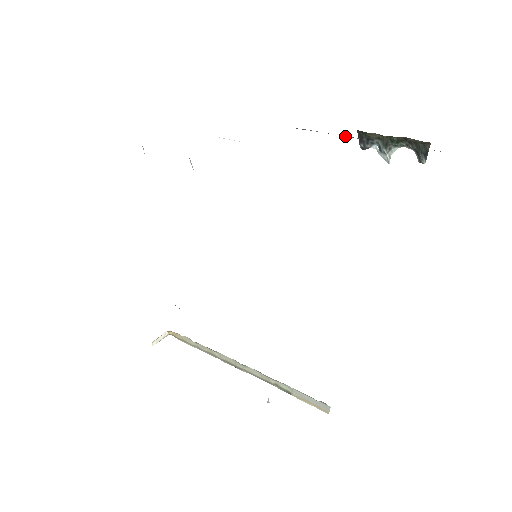
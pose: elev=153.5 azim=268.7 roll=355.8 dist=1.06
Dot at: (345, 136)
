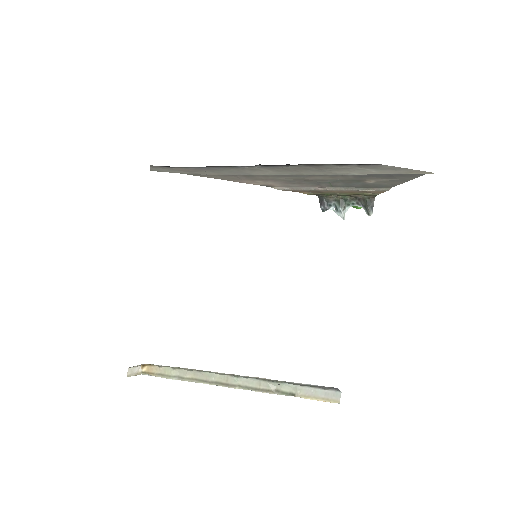
Dot at: (314, 189)
